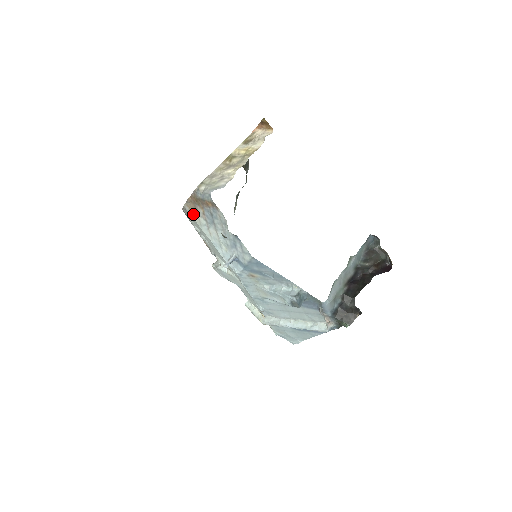
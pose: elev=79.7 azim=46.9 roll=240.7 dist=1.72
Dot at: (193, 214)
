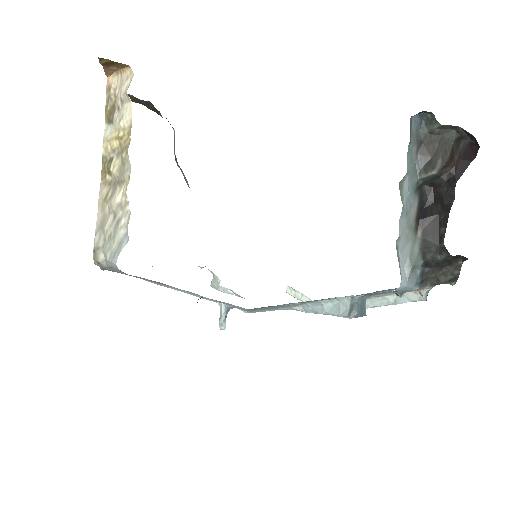
Dot at: occluded
